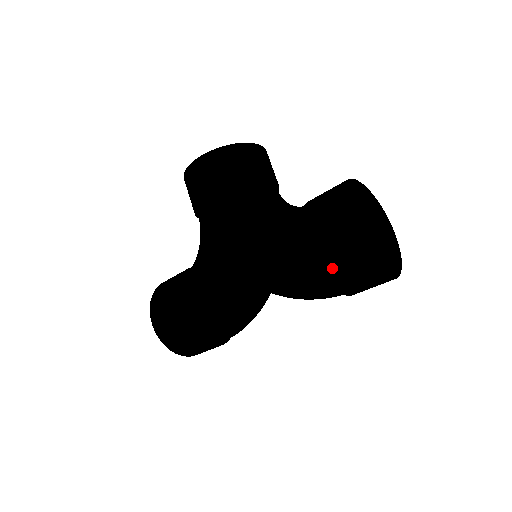
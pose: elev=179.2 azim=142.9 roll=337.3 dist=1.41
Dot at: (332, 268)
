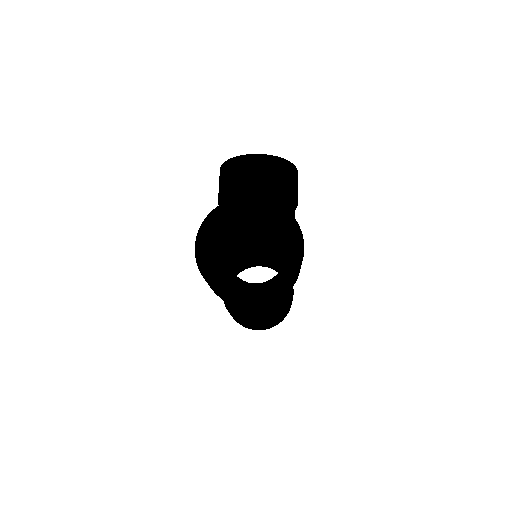
Dot at: occluded
